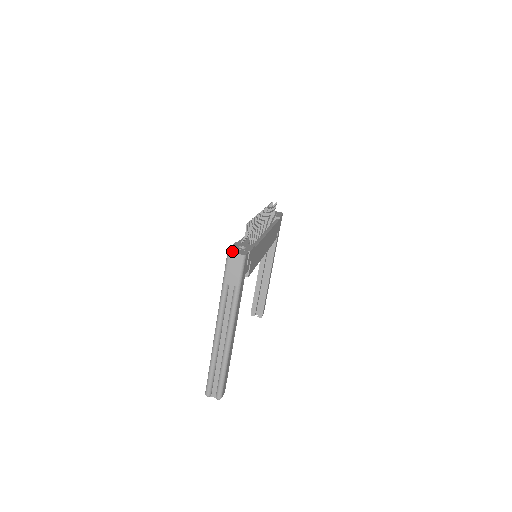
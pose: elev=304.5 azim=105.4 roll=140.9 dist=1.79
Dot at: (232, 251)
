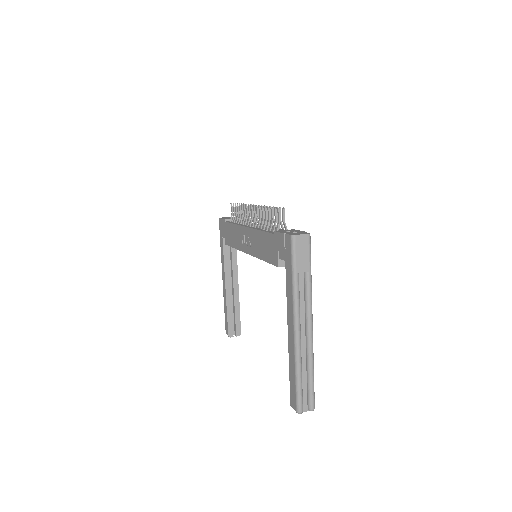
Dot at: (295, 234)
